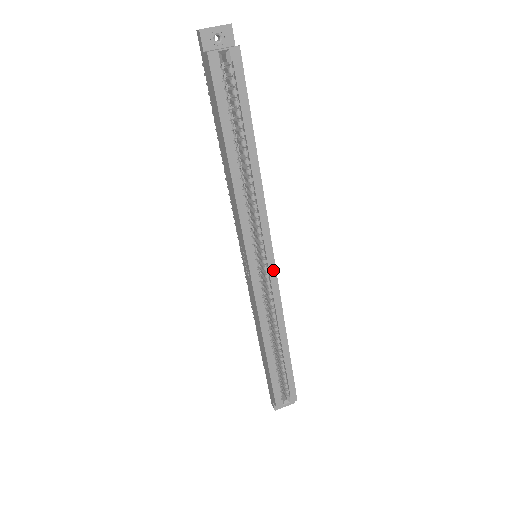
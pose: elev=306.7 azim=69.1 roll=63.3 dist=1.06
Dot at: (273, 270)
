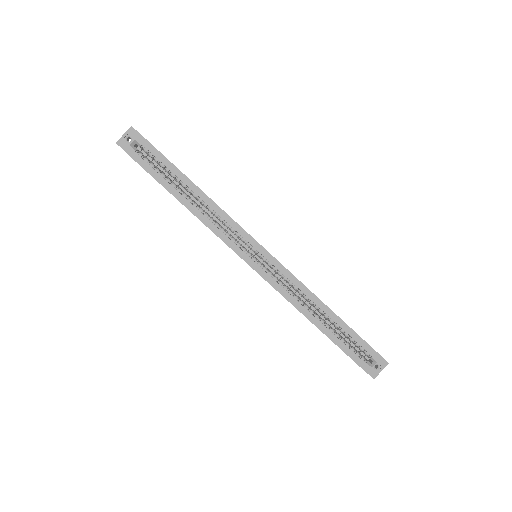
Dot at: (270, 257)
